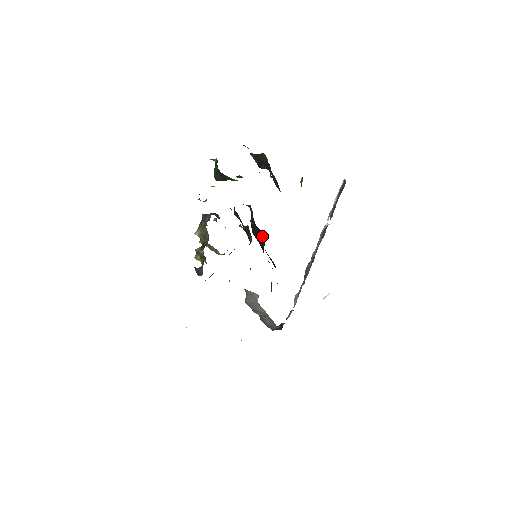
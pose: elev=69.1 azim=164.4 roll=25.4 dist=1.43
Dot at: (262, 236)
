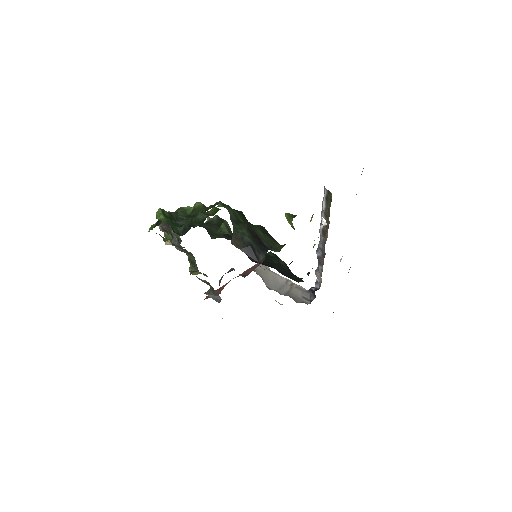
Dot at: occluded
